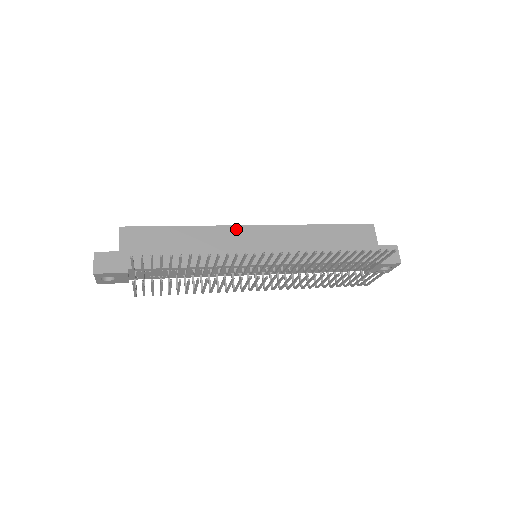
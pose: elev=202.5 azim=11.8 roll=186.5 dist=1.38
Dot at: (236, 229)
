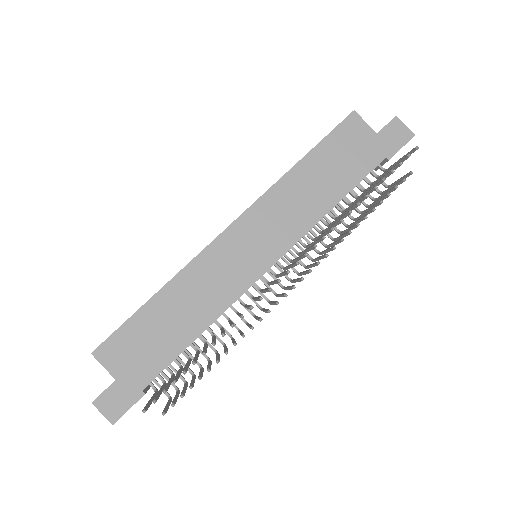
Dot at: (213, 248)
